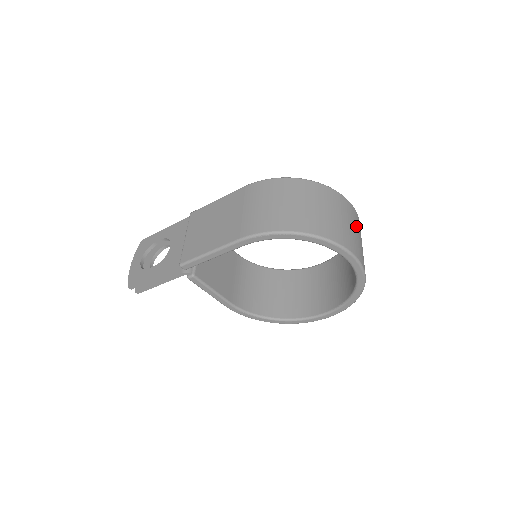
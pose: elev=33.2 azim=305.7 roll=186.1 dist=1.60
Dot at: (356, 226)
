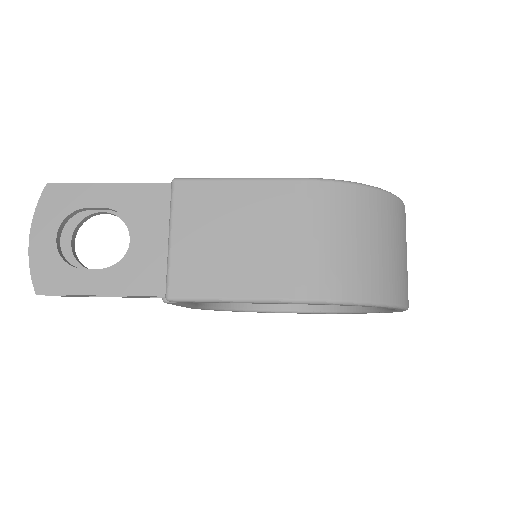
Dot at: occluded
